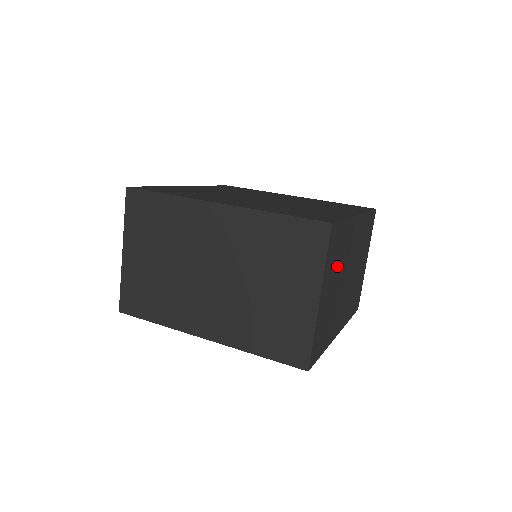
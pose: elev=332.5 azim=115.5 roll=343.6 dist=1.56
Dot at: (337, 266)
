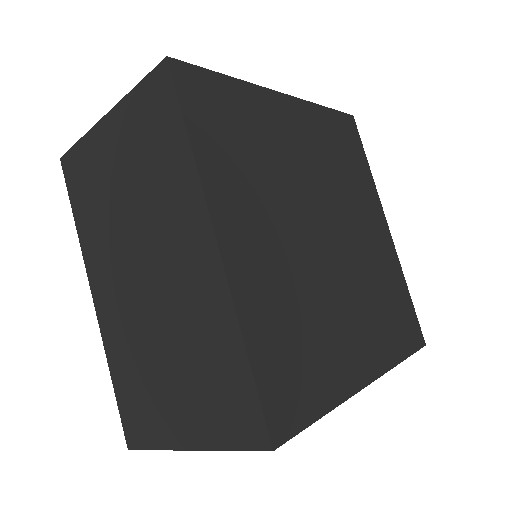
Dot at: occluded
